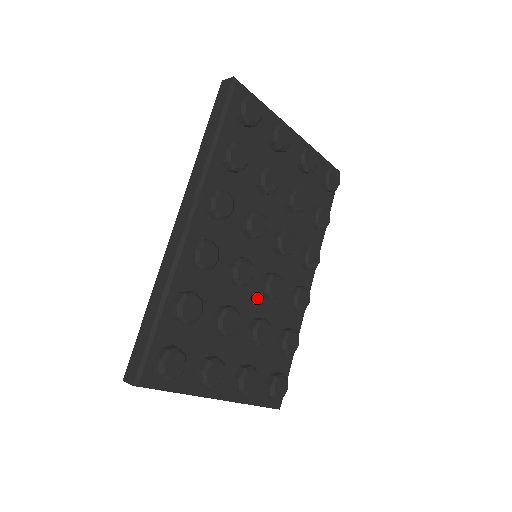
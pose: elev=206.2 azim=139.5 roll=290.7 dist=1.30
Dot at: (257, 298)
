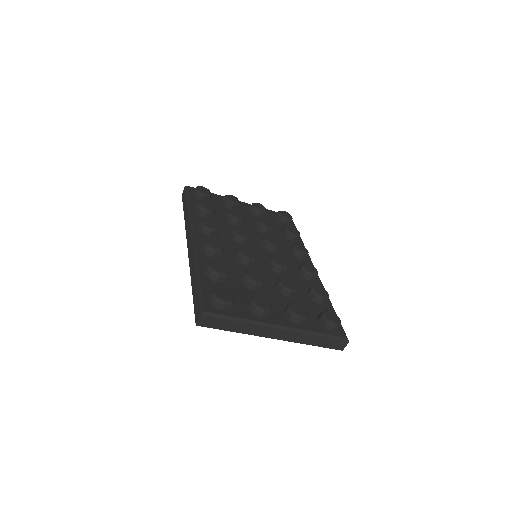
Dot at: (271, 273)
